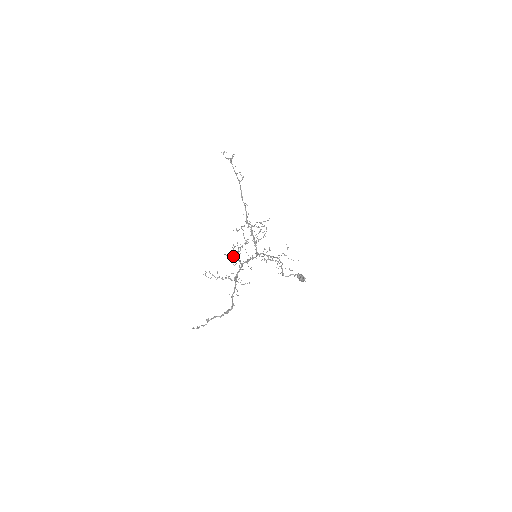
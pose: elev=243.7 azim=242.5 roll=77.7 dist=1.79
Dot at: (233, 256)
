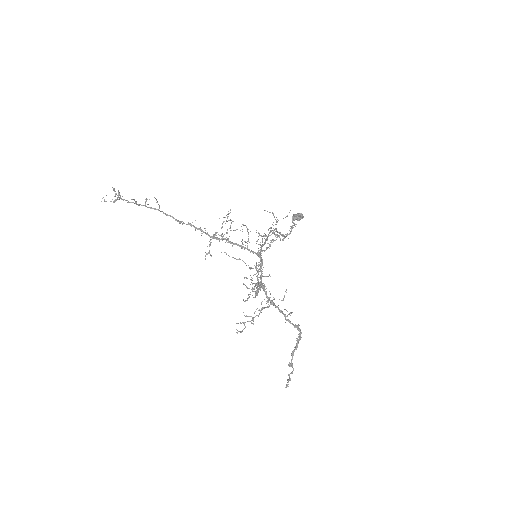
Dot at: (256, 294)
